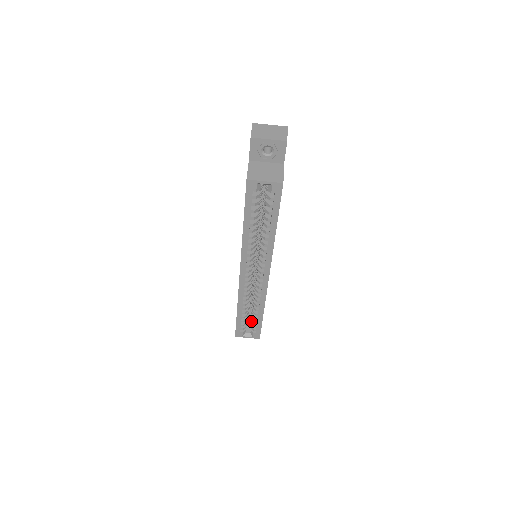
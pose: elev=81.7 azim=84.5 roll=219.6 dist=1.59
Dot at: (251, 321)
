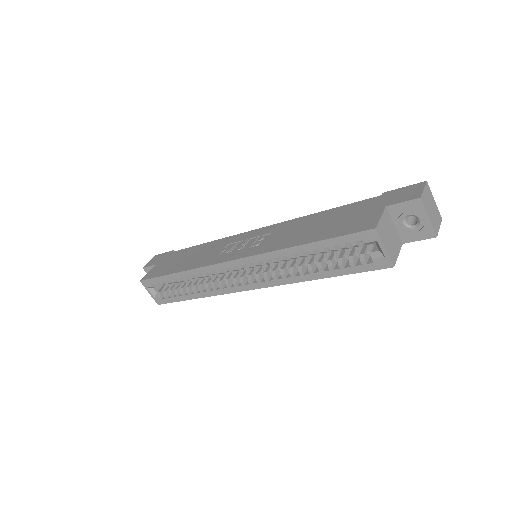
Dot at: (171, 286)
